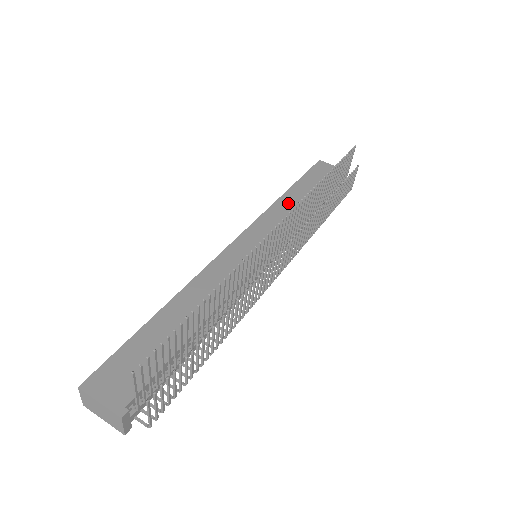
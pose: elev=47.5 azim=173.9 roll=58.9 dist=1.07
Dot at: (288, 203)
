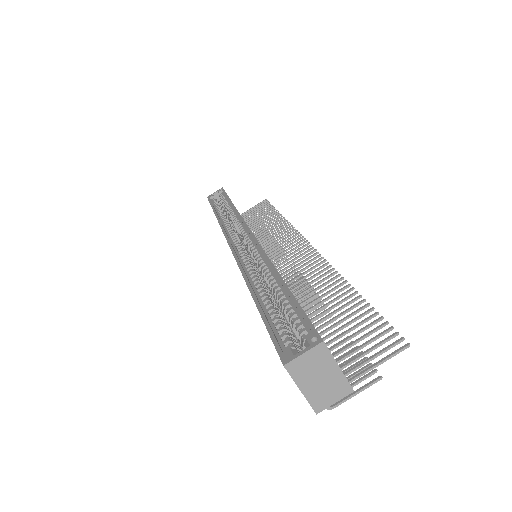
Dot at: occluded
